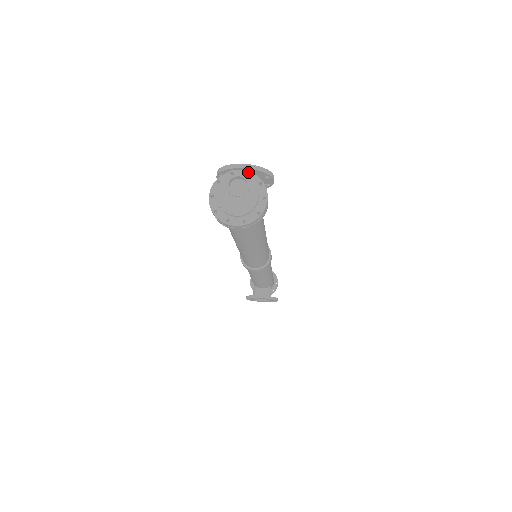
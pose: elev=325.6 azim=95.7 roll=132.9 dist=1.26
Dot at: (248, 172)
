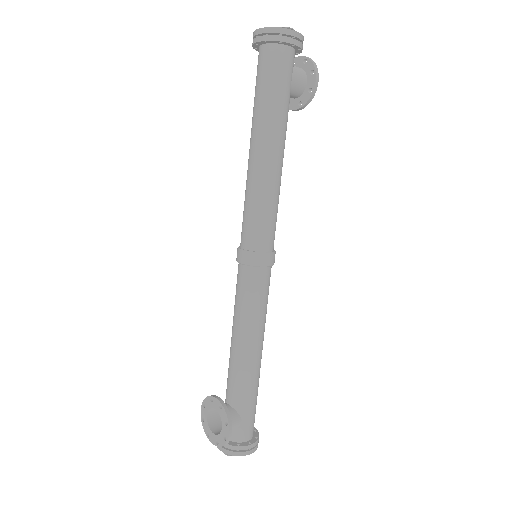
Dot at: occluded
